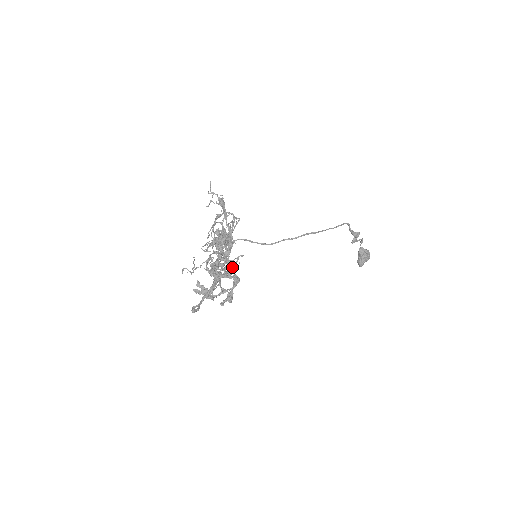
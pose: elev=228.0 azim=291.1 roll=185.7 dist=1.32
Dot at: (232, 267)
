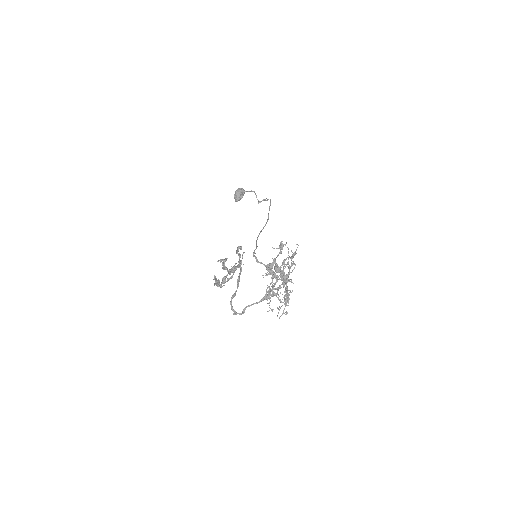
Dot at: occluded
